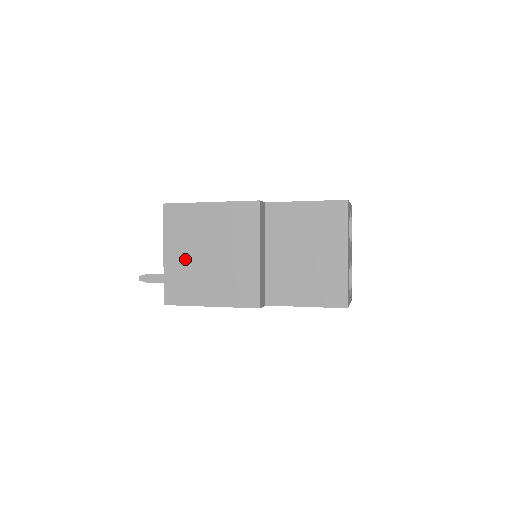
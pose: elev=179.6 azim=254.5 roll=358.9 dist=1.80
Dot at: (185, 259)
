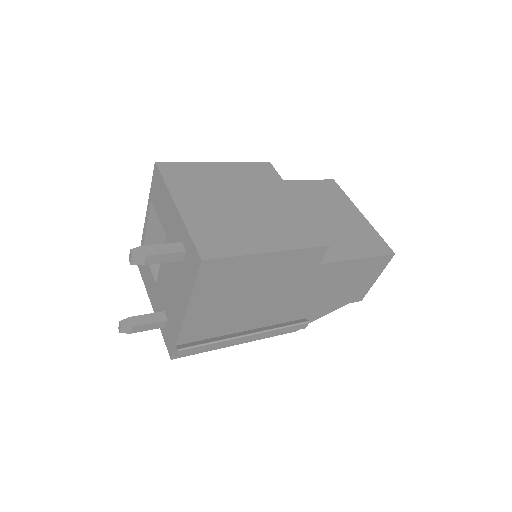
Dot at: (210, 209)
